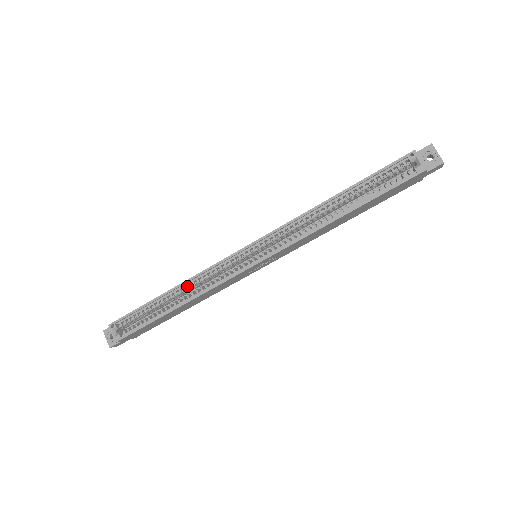
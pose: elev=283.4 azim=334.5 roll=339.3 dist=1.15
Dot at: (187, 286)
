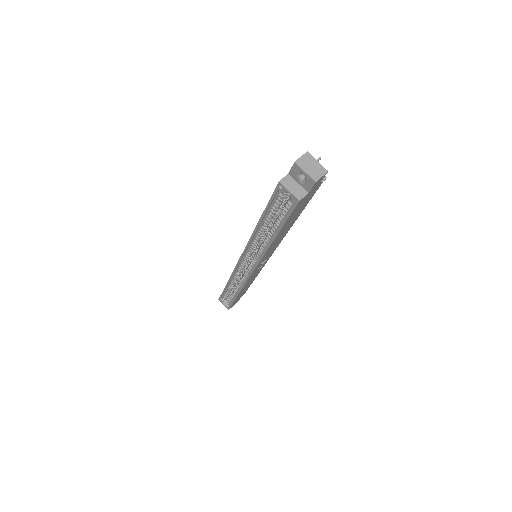
Dot at: occluded
